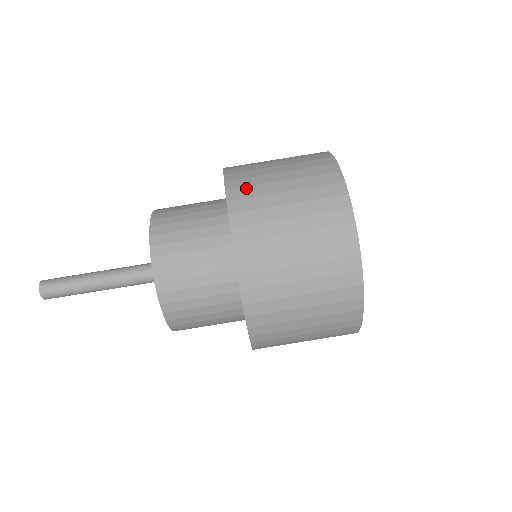
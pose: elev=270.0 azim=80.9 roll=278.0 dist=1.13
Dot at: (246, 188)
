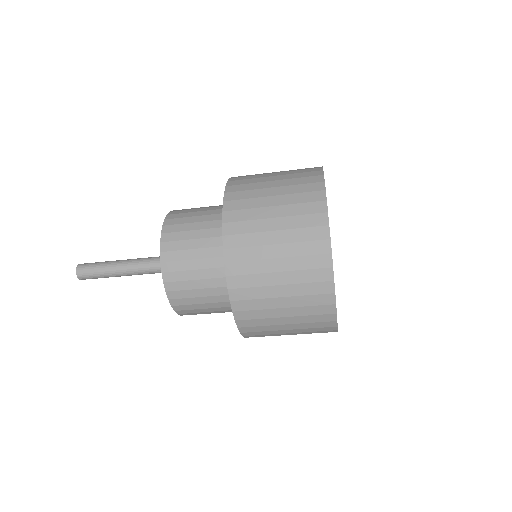
Dot at: (246, 290)
